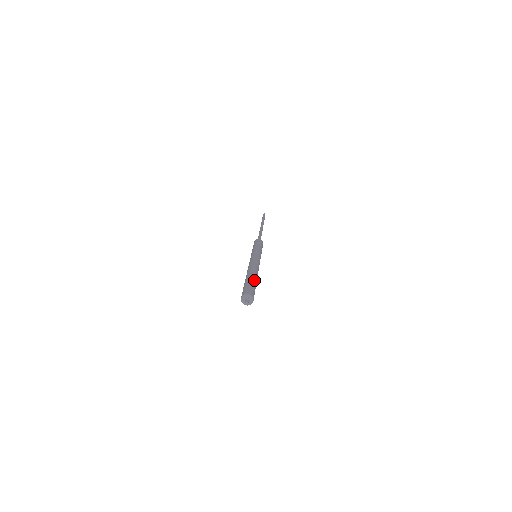
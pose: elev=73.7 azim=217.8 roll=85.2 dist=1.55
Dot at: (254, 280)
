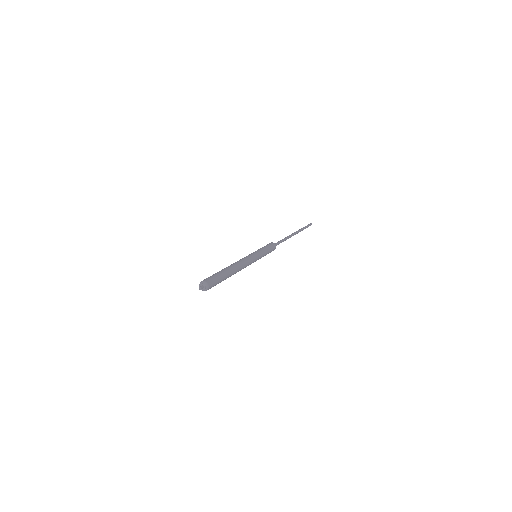
Dot at: (224, 272)
